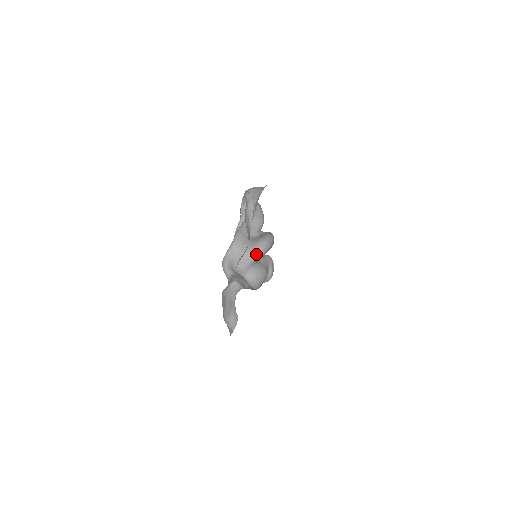
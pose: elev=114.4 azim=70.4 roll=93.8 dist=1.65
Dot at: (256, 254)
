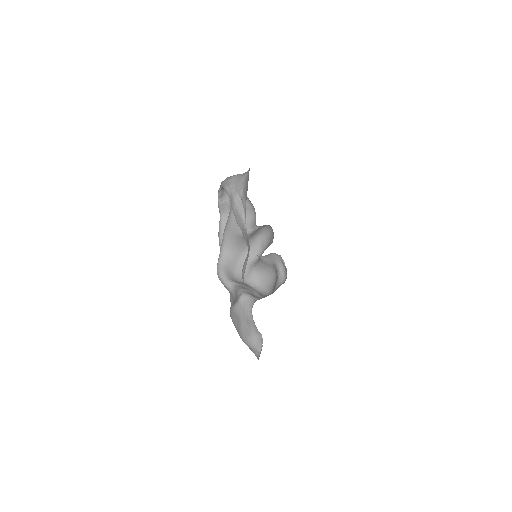
Dot at: (253, 253)
